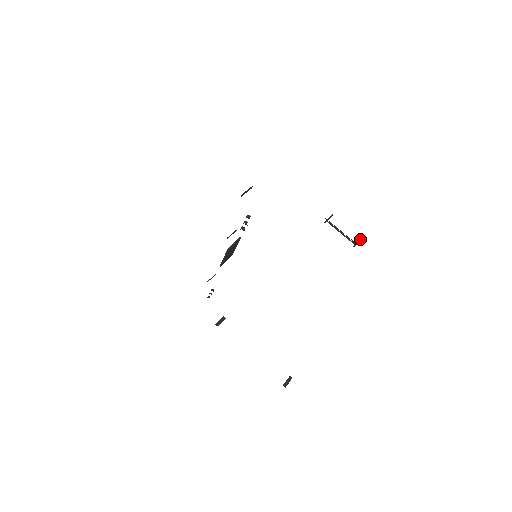
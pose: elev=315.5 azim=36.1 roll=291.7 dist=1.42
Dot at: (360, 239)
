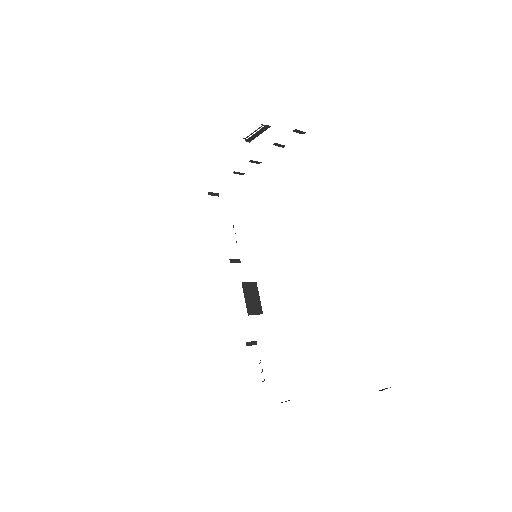
Dot at: (268, 126)
